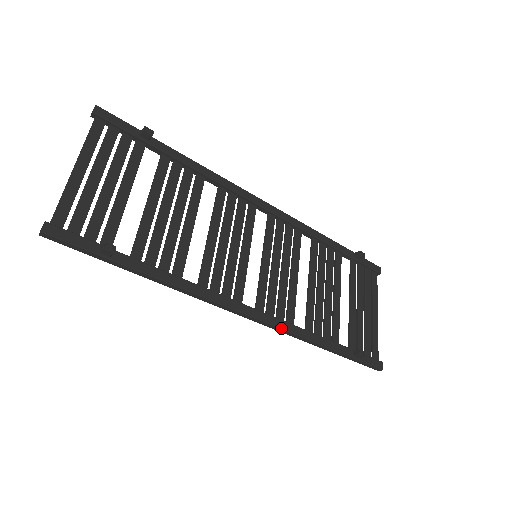
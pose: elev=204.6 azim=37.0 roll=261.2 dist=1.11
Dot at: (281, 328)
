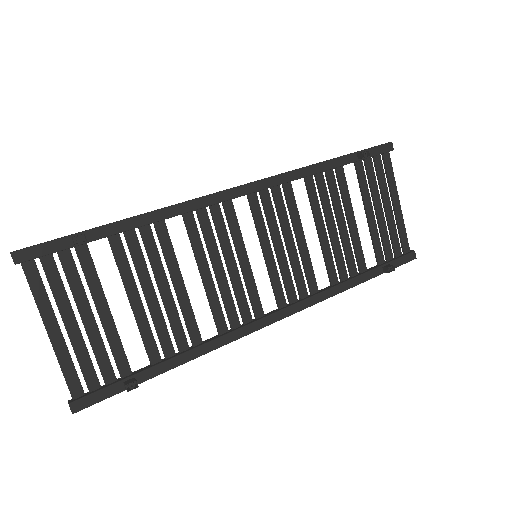
Dot at: occluded
